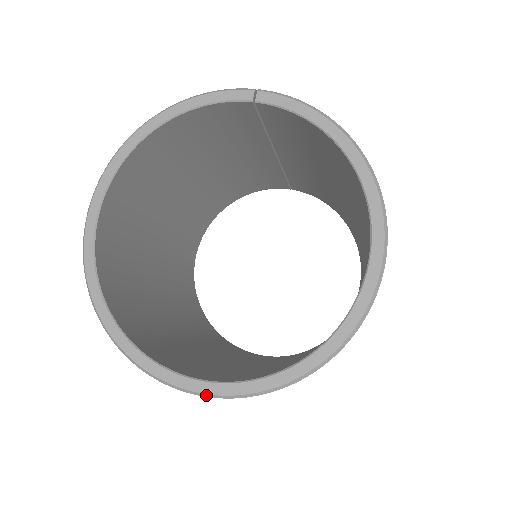
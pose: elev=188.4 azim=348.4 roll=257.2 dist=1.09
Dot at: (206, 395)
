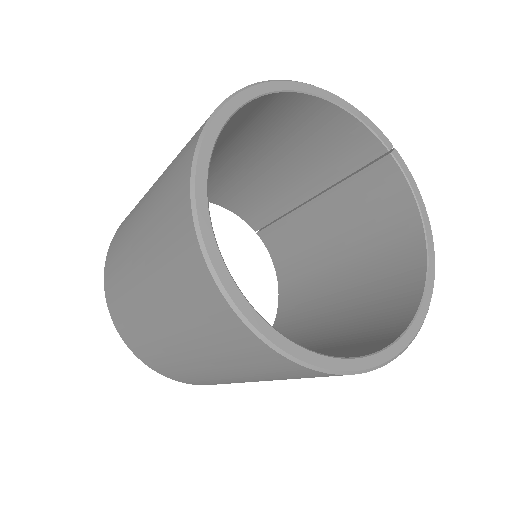
Dot at: (258, 333)
